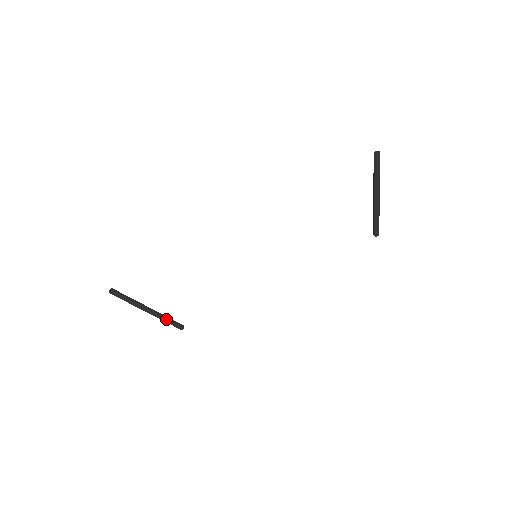
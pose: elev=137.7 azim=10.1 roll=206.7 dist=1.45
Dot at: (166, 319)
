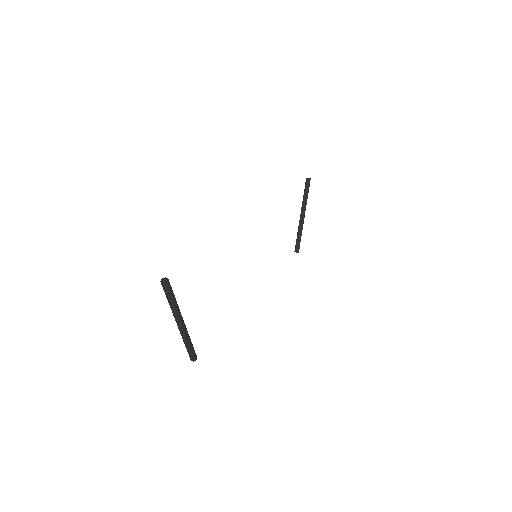
Dot at: (190, 340)
